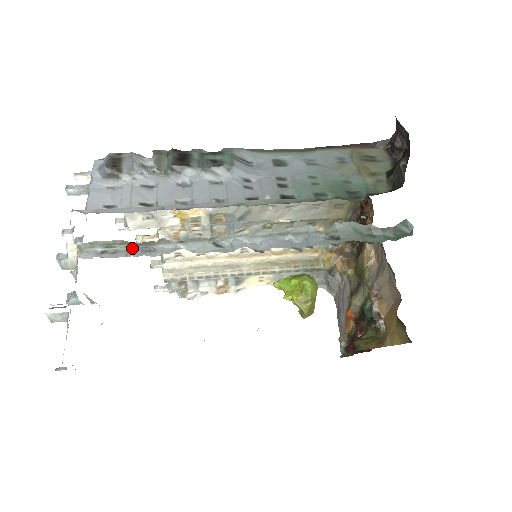
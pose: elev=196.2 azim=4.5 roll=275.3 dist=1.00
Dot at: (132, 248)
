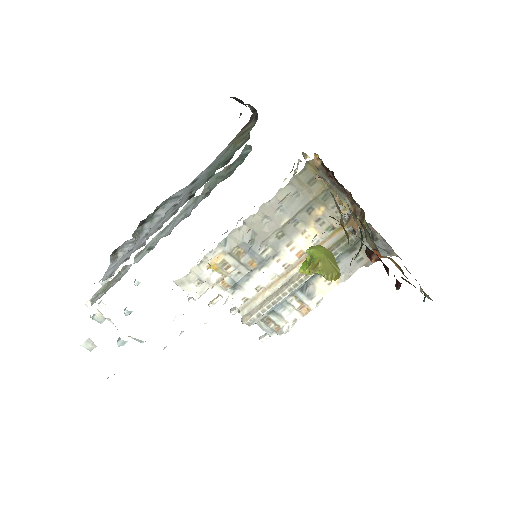
Dot at: (112, 283)
